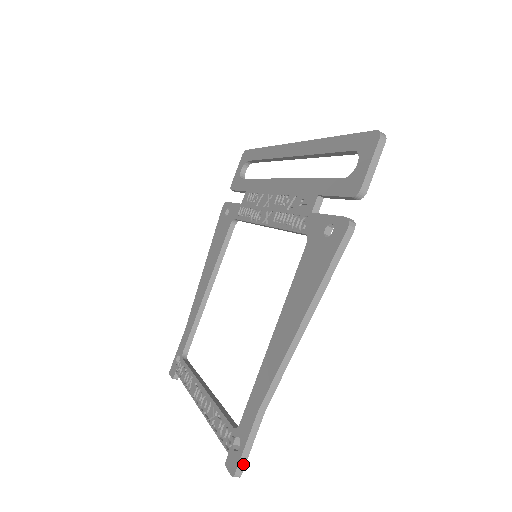
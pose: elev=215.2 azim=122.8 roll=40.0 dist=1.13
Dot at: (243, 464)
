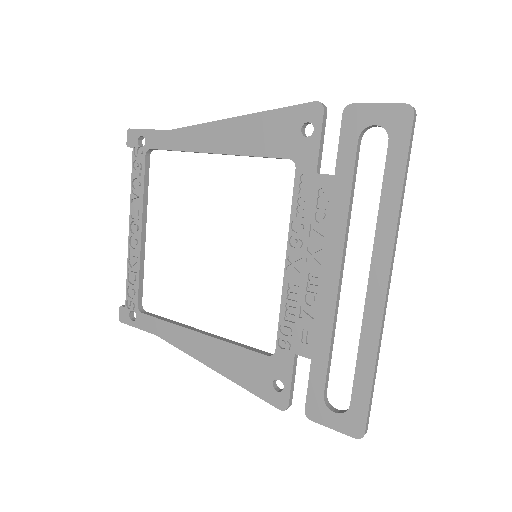
Dot at: (129, 323)
